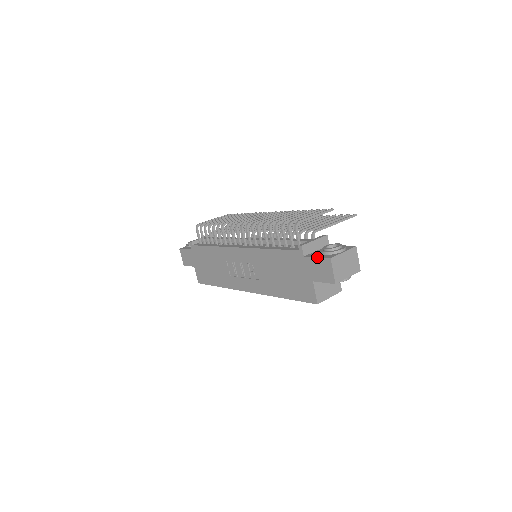
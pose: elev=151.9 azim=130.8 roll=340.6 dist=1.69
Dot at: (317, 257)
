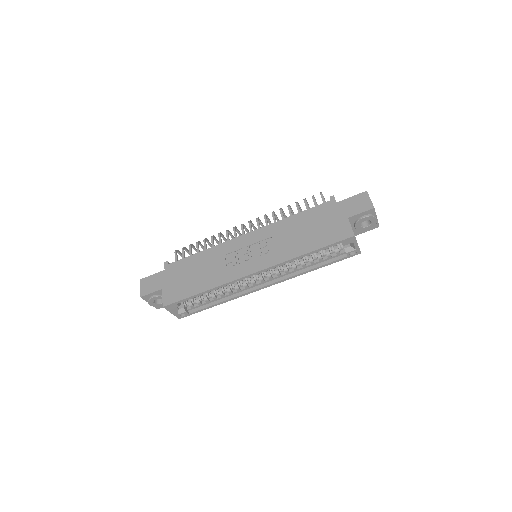
Dot at: (352, 196)
